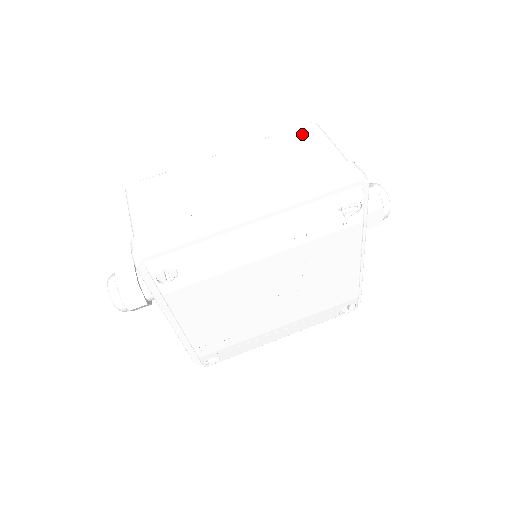
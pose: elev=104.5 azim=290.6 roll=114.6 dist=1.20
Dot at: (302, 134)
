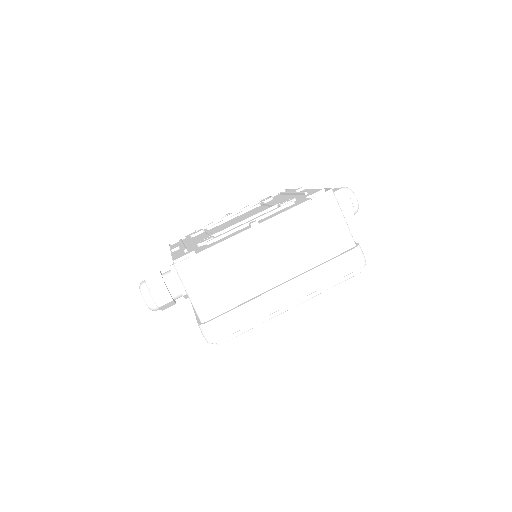
Dot at: (321, 207)
